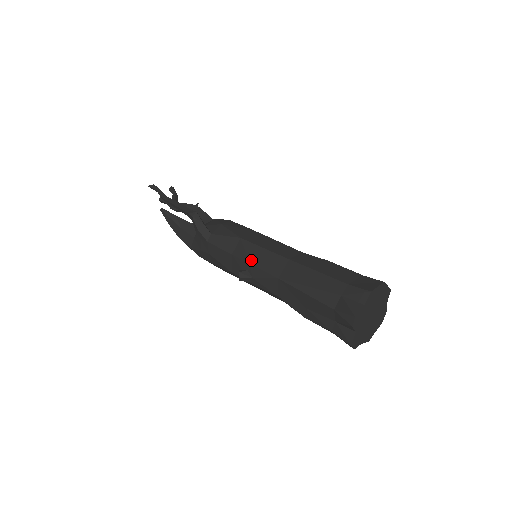
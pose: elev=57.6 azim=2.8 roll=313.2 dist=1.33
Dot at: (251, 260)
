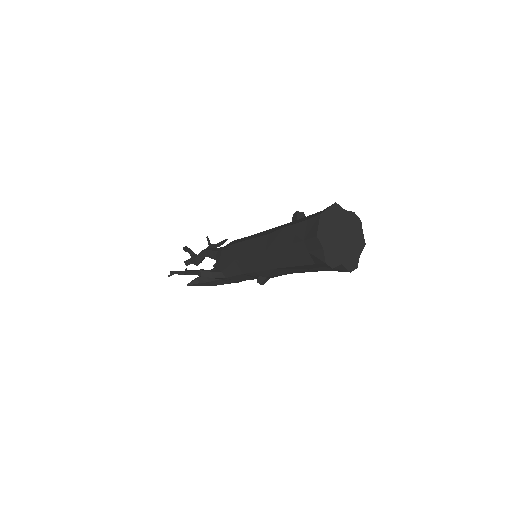
Dot at: (253, 270)
